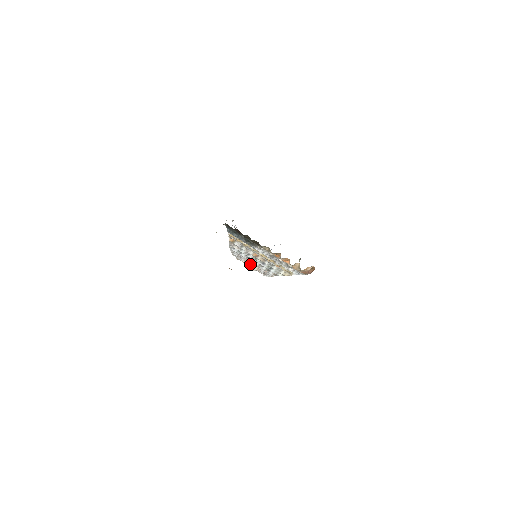
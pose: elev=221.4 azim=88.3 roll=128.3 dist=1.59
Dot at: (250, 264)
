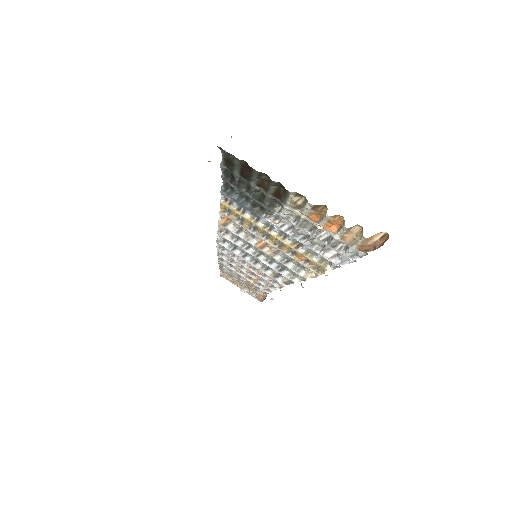
Dot at: (245, 272)
